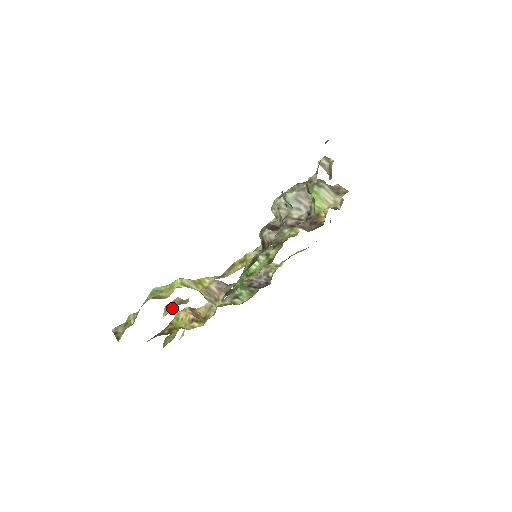
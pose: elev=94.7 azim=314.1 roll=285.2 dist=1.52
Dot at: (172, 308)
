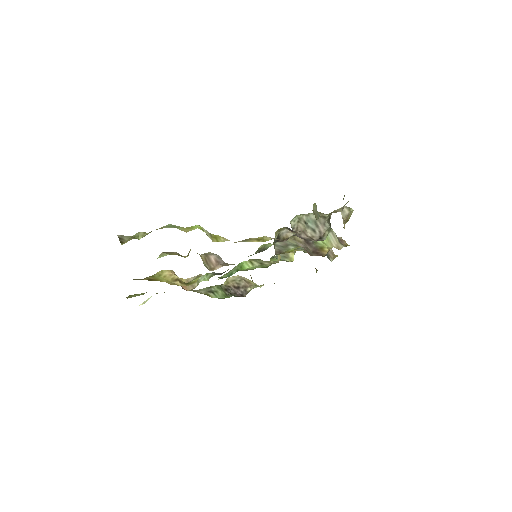
Dot at: (171, 254)
